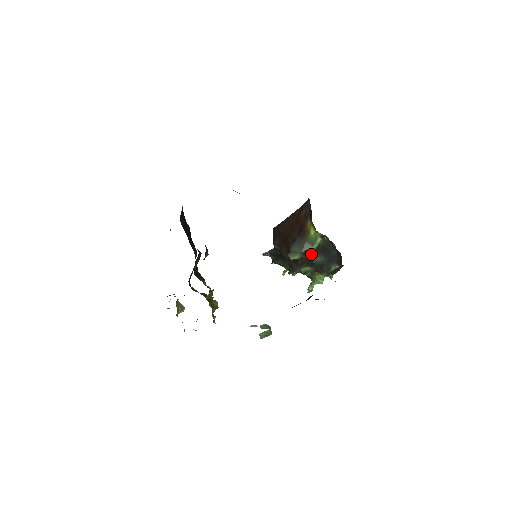
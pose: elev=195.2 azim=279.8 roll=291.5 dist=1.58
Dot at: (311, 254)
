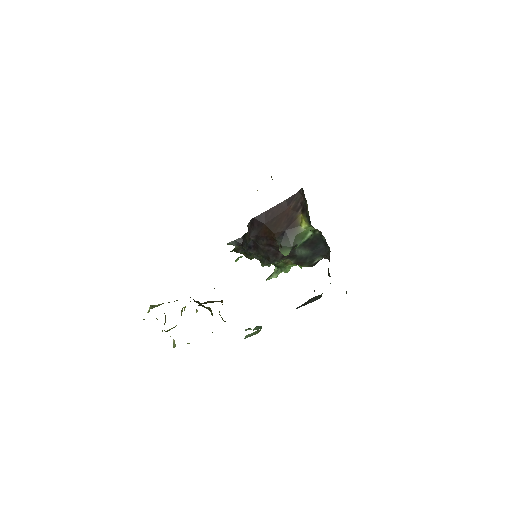
Dot at: (296, 247)
